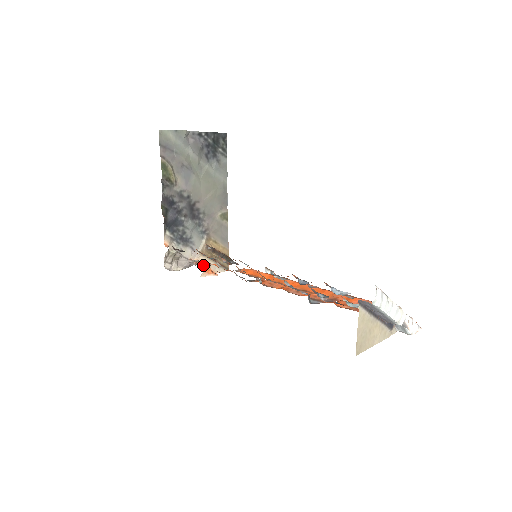
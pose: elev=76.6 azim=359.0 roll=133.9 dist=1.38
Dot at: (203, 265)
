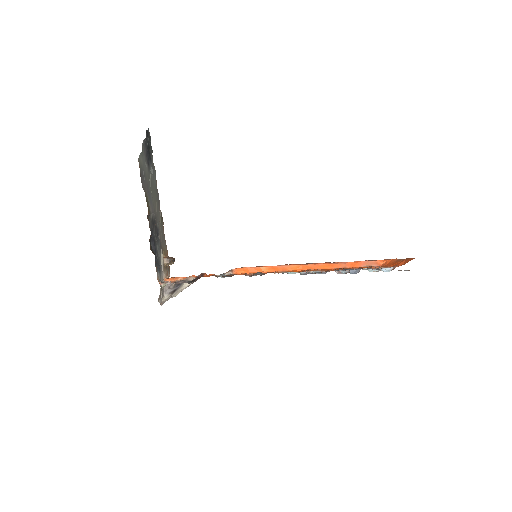
Dot at: occluded
